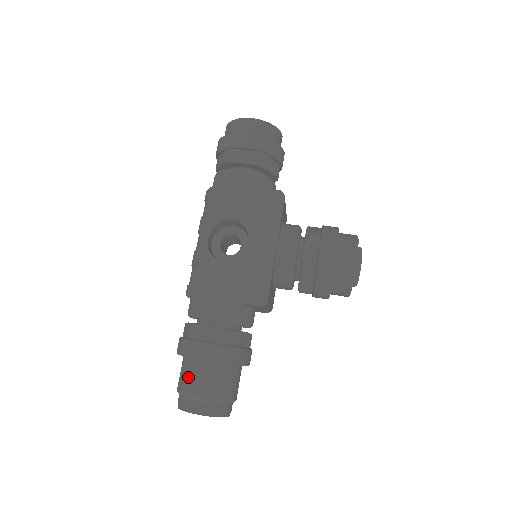
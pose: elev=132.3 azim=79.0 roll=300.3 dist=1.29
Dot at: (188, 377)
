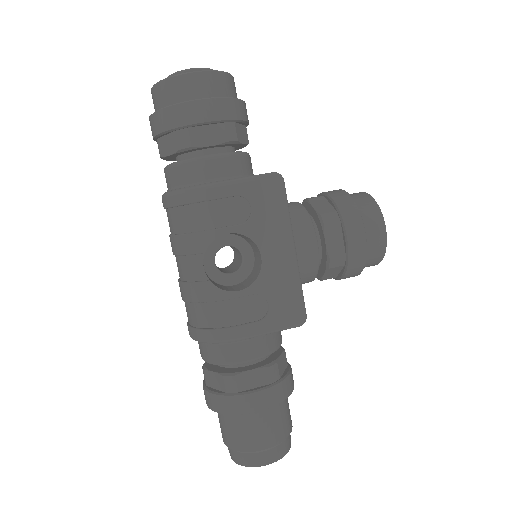
Dot at: (241, 433)
